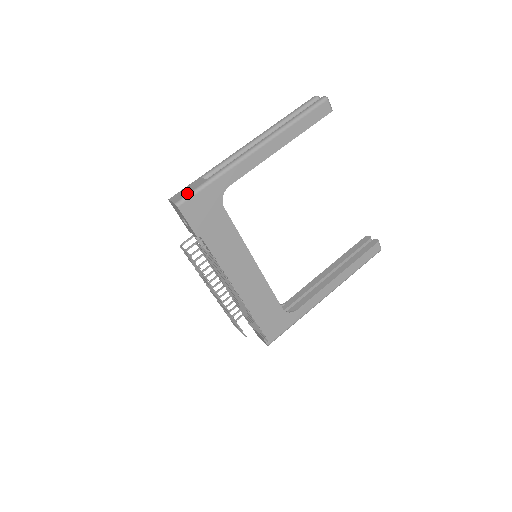
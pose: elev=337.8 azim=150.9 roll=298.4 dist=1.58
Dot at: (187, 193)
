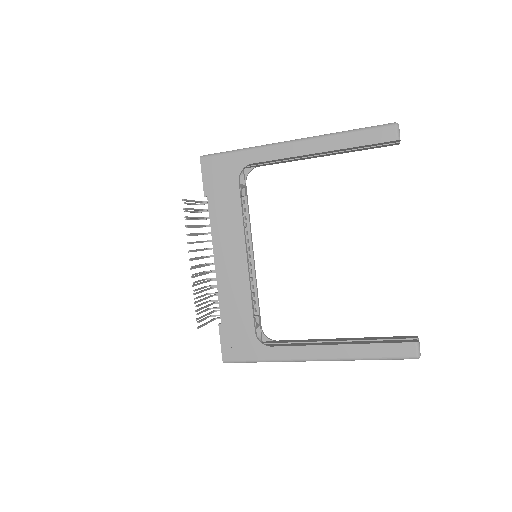
Dot at: (216, 153)
